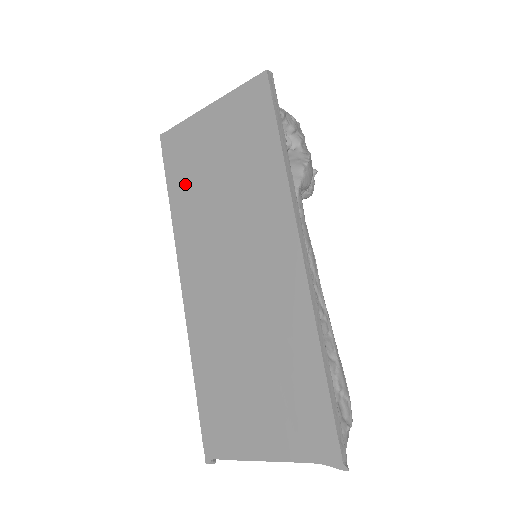
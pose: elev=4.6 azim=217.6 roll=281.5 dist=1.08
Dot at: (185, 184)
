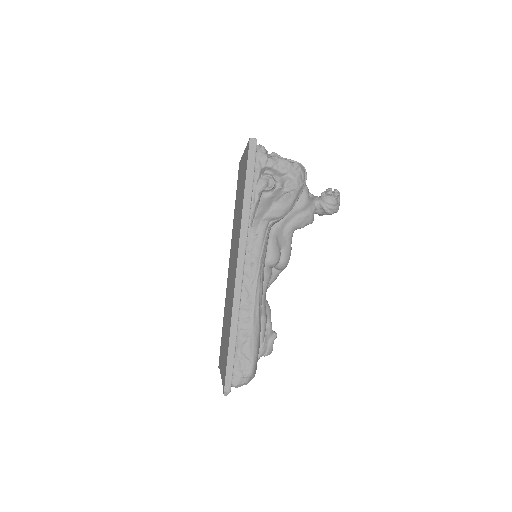
Dot at: (236, 200)
